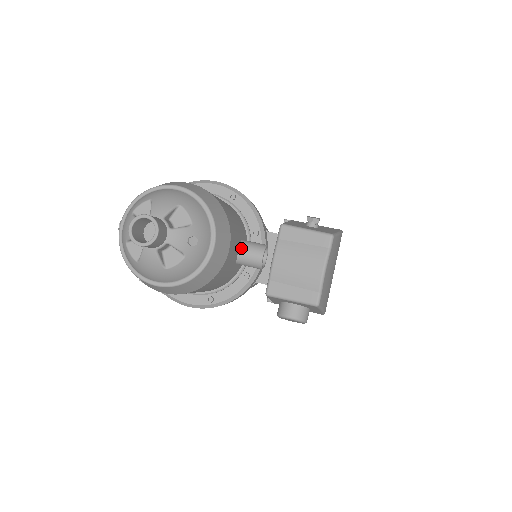
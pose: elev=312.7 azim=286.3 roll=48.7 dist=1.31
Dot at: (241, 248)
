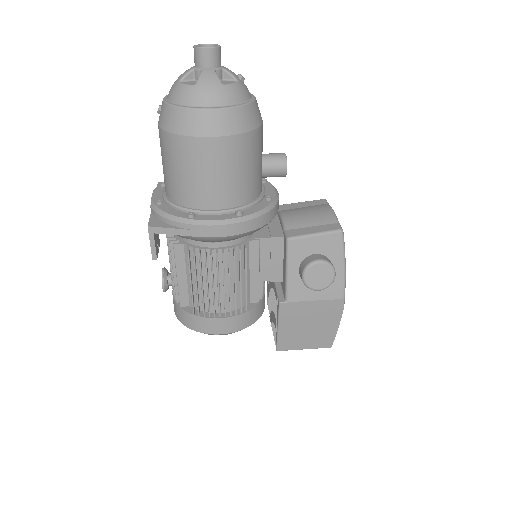
Dot at: occluded
